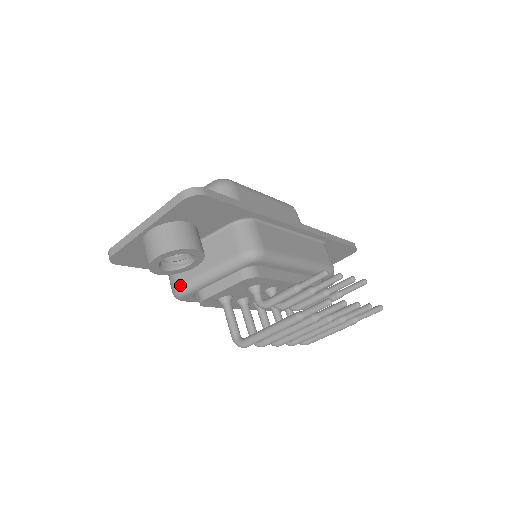
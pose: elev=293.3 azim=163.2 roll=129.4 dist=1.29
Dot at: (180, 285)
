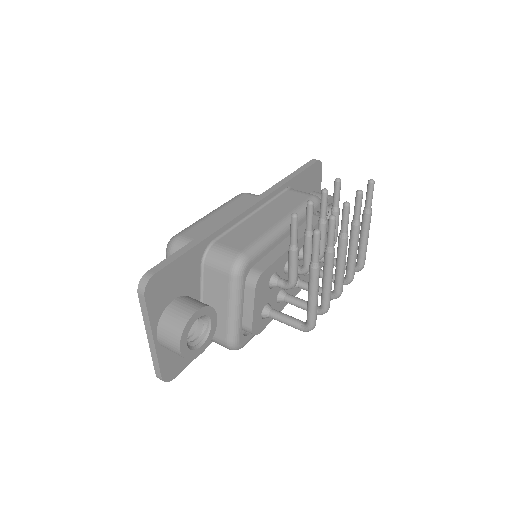
Dot at: (226, 340)
